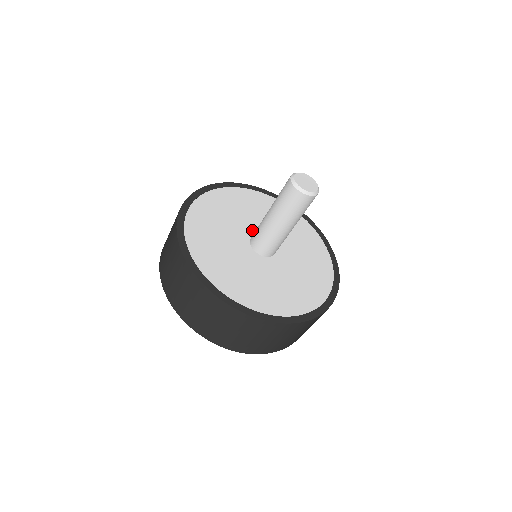
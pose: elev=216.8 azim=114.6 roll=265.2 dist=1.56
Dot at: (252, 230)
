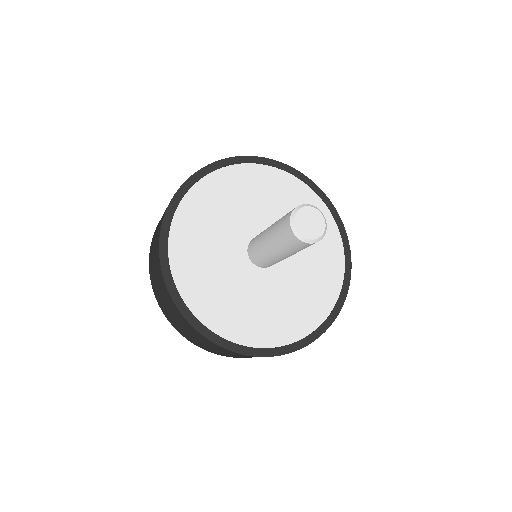
Dot at: (254, 229)
